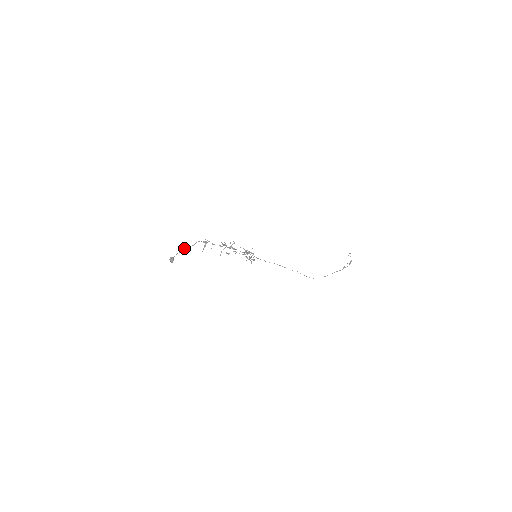
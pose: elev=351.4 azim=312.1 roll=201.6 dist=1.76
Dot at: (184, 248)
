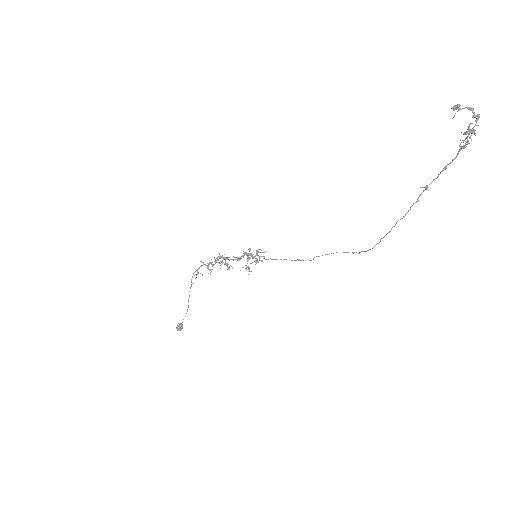
Dot at: occluded
